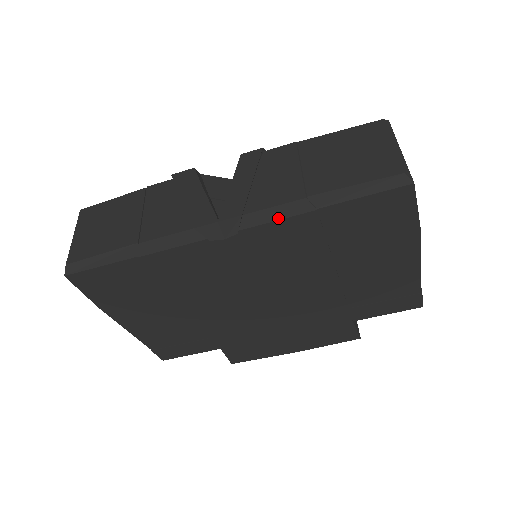
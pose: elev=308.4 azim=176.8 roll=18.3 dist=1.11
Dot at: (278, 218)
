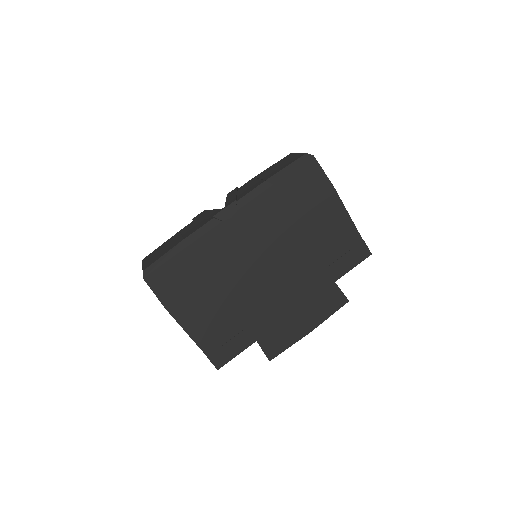
Dot at: (255, 196)
